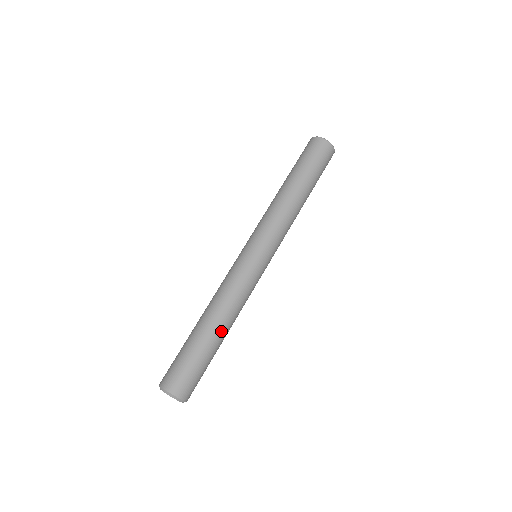
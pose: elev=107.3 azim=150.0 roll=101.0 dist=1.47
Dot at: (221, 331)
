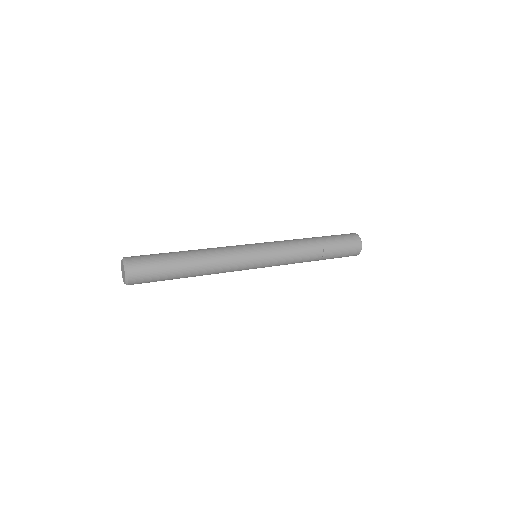
Dot at: (193, 269)
